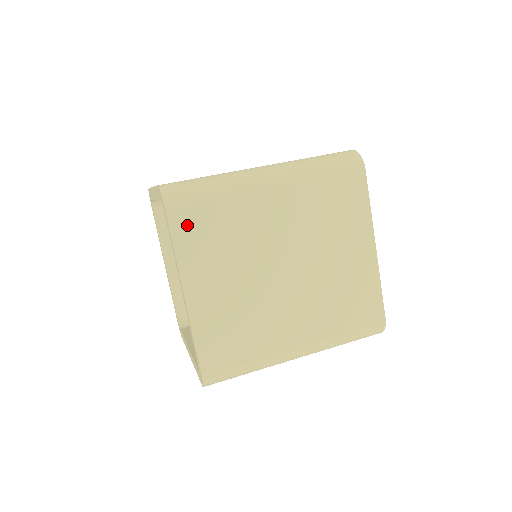
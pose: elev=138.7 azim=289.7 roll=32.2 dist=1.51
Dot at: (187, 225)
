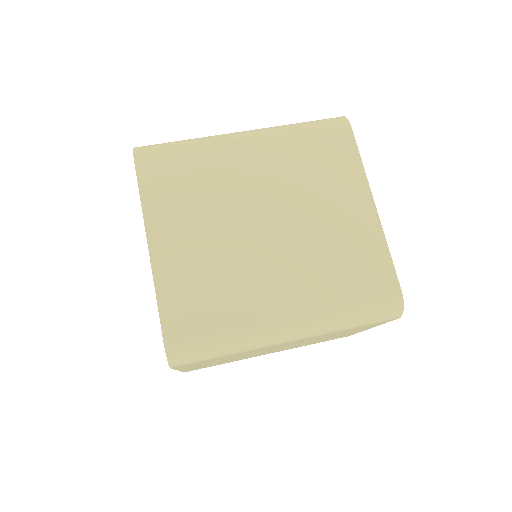
Dot at: occluded
